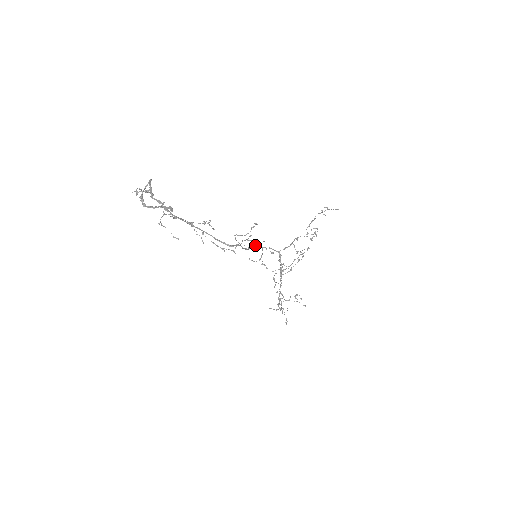
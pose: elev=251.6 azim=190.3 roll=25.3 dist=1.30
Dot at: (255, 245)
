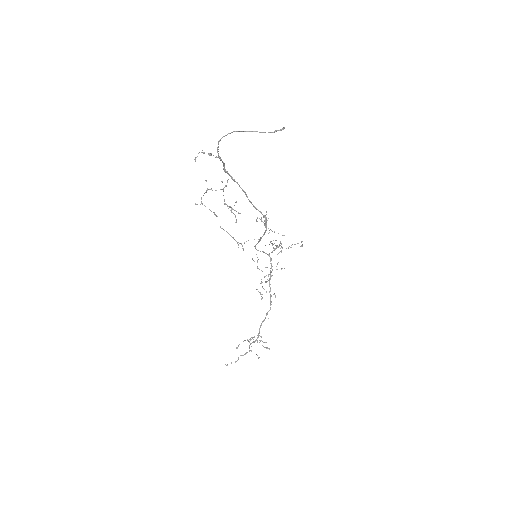
Dot at: (259, 240)
